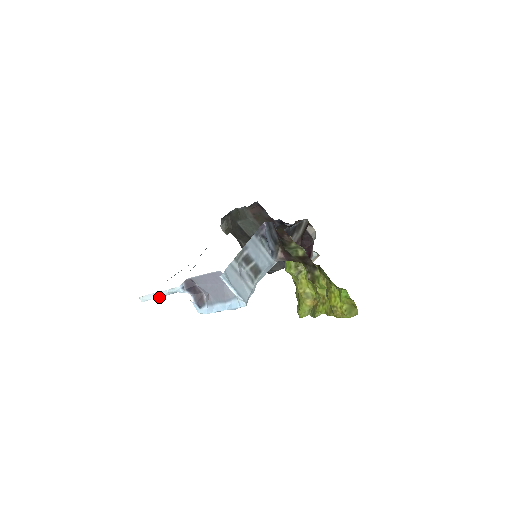
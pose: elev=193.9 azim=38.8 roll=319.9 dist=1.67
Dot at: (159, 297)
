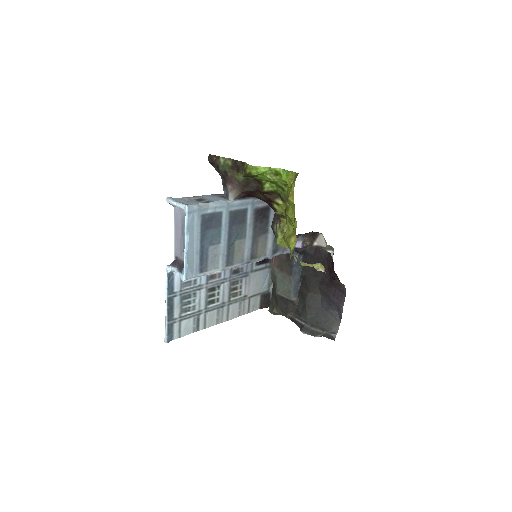
Dot at: (167, 309)
